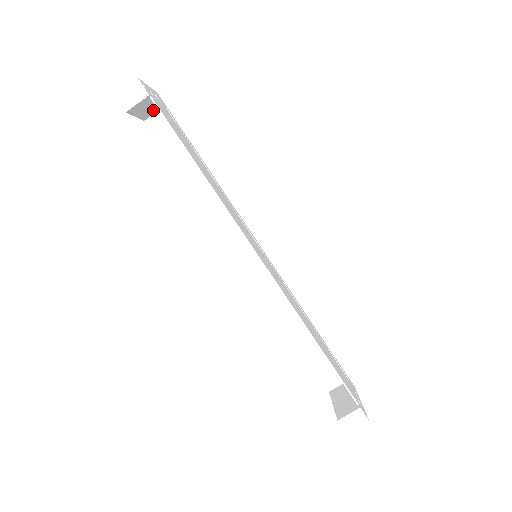
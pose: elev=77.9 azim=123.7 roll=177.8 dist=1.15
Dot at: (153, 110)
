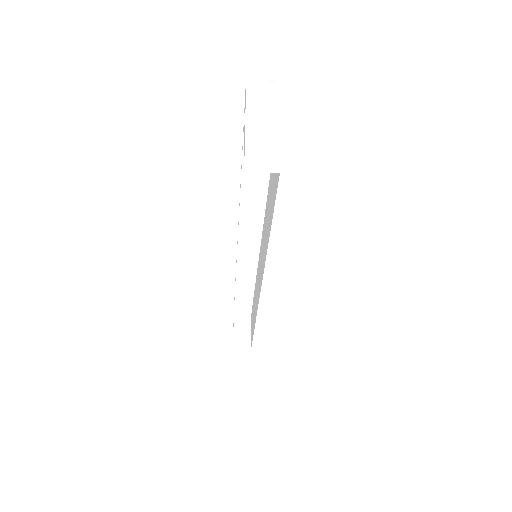
Dot at: occluded
